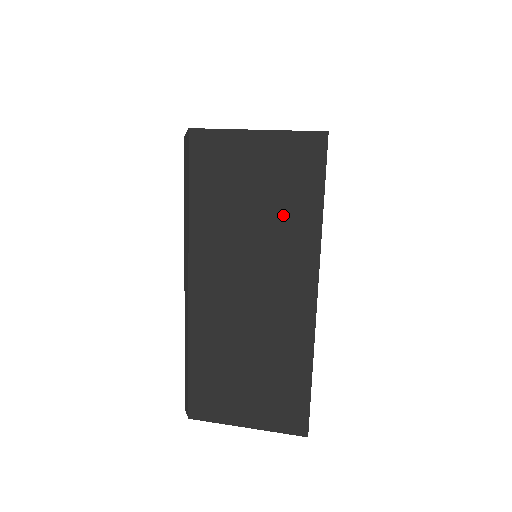
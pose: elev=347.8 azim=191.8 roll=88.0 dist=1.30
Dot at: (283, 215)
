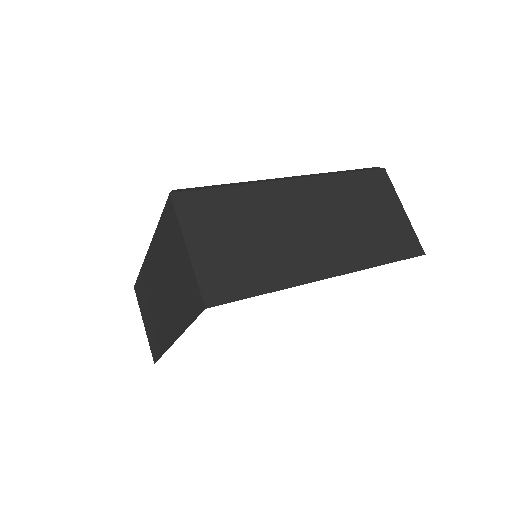
Dot at: (179, 297)
